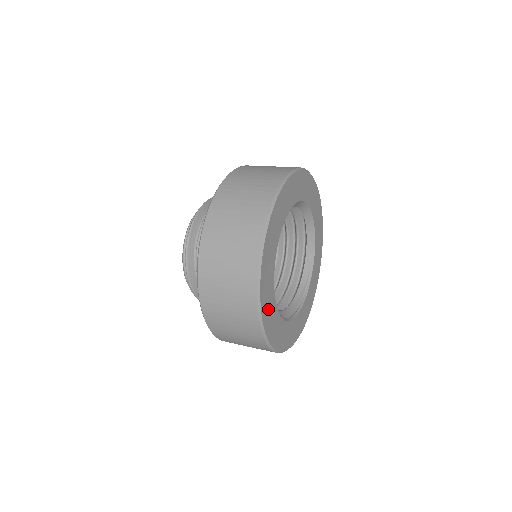
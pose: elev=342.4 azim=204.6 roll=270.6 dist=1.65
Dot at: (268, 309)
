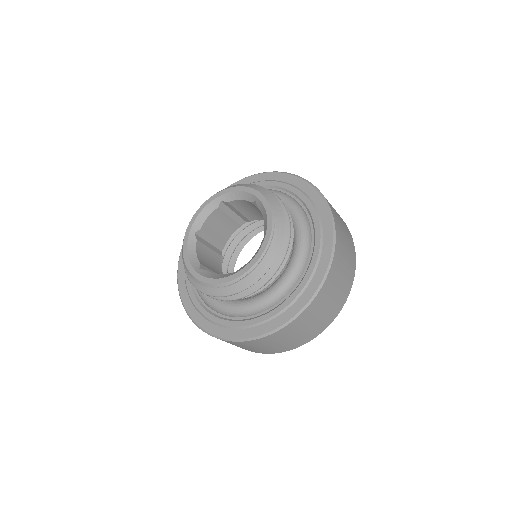
Dot at: occluded
